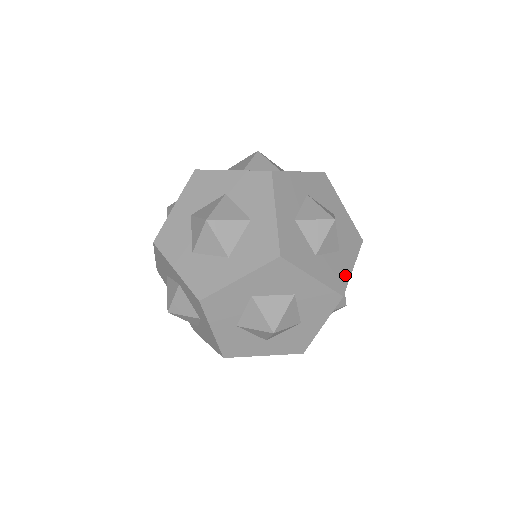
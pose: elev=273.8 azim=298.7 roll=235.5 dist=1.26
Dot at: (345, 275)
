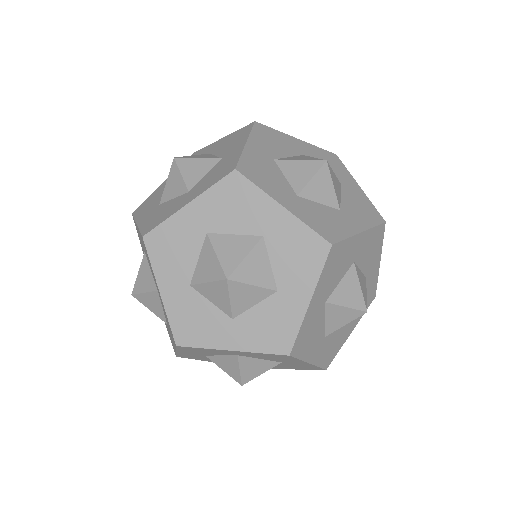
Dot at: (366, 201)
